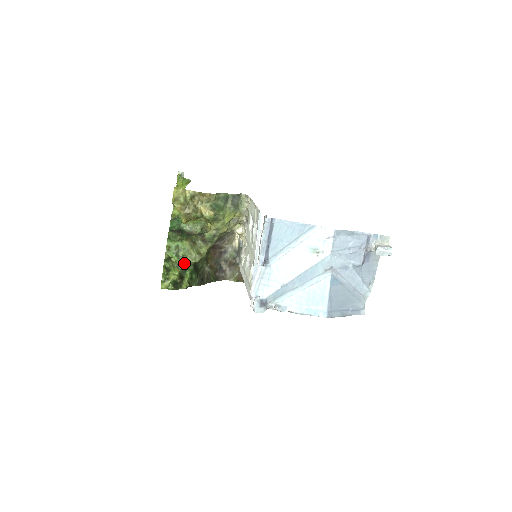
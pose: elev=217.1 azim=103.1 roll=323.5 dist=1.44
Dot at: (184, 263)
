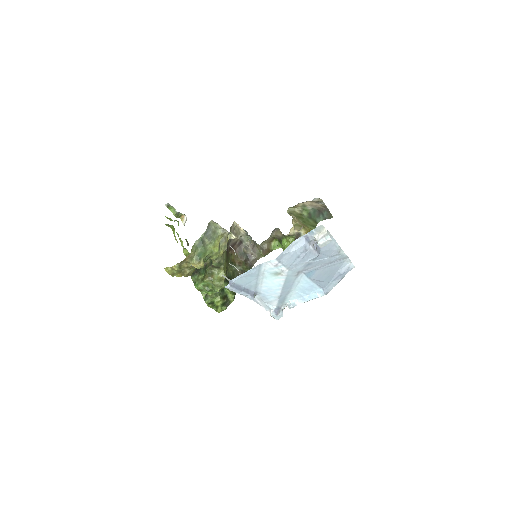
Dot at: (217, 292)
